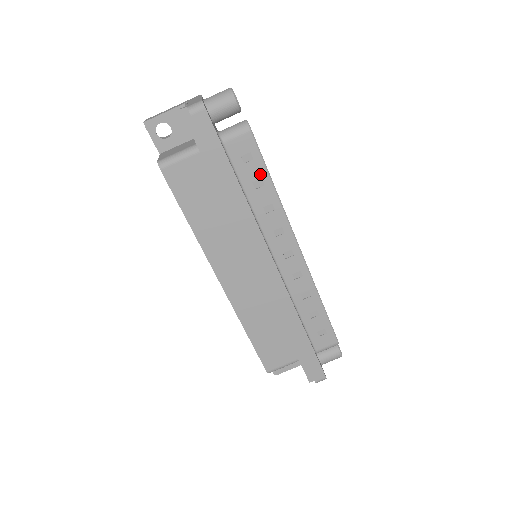
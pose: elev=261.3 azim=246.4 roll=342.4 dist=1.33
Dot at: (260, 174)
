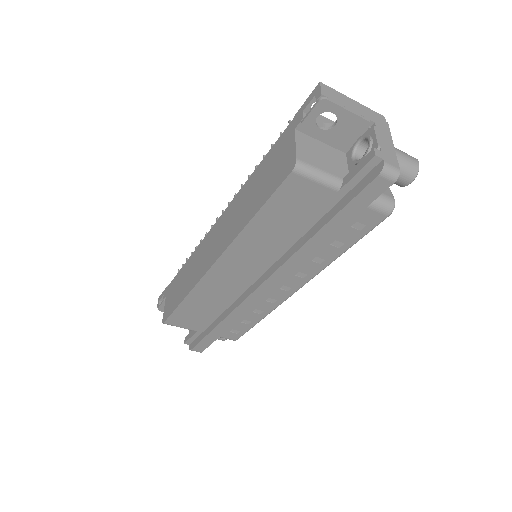
Dot at: (348, 241)
